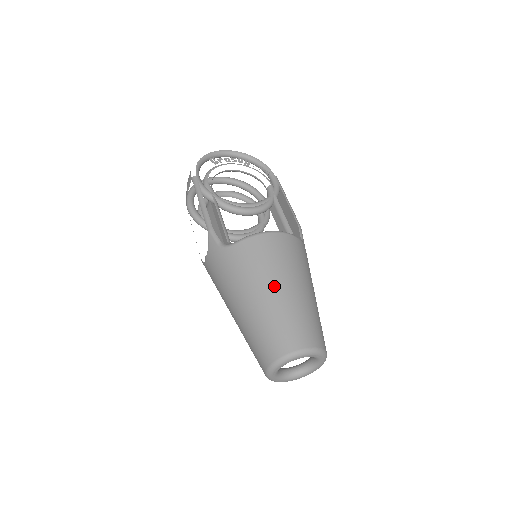
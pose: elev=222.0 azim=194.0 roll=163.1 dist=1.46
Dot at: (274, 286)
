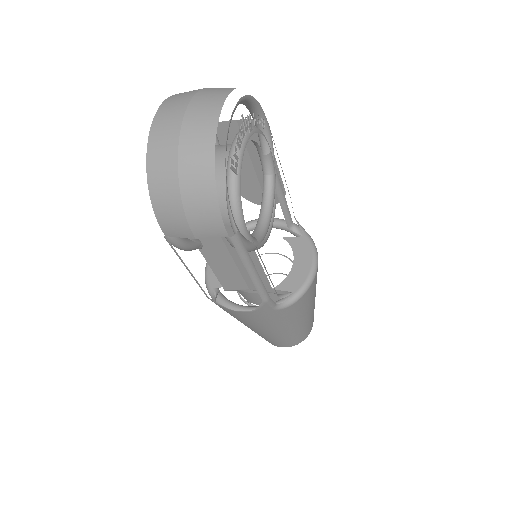
Dot at: (311, 310)
